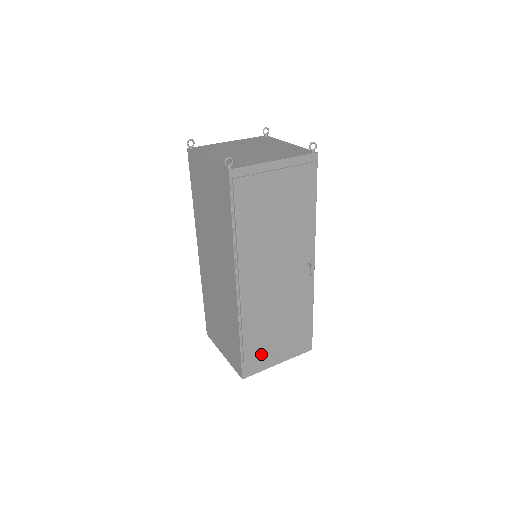
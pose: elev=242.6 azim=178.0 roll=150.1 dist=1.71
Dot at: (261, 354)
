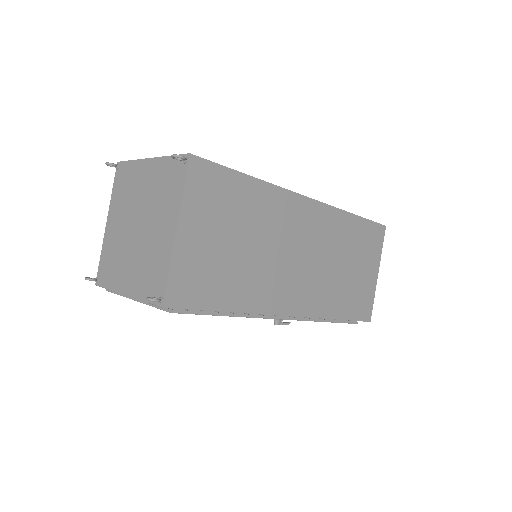
Dot at: occluded
